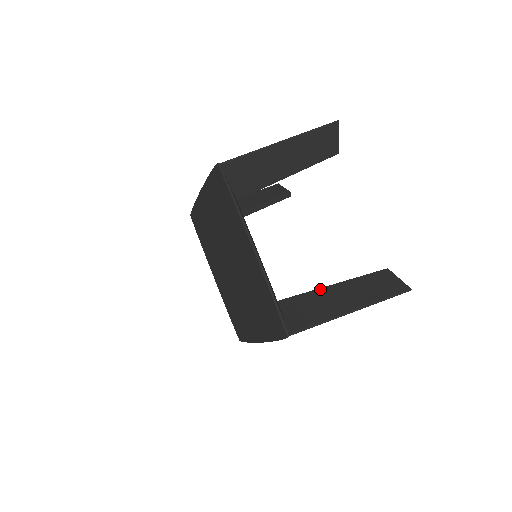
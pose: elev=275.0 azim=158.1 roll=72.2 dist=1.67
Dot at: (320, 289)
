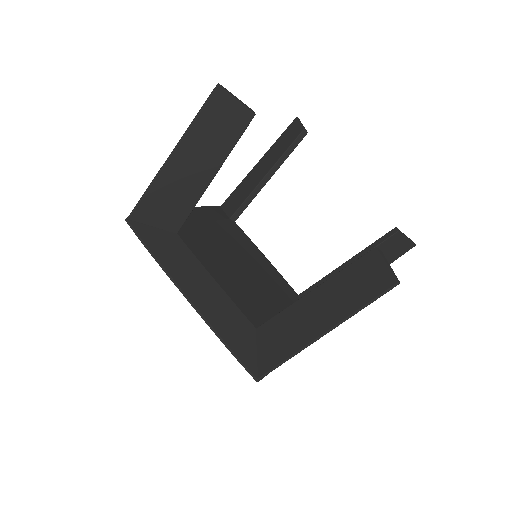
Dot at: (295, 303)
